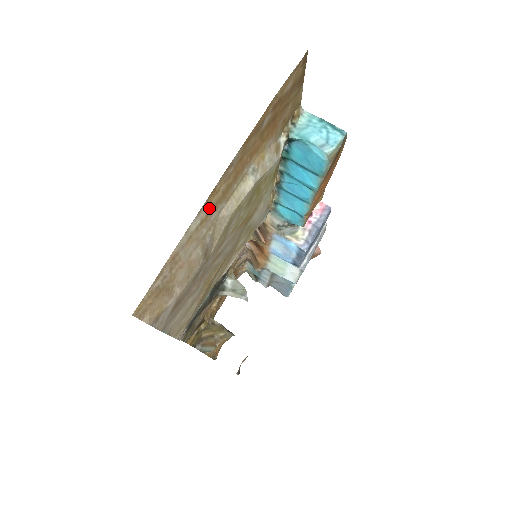
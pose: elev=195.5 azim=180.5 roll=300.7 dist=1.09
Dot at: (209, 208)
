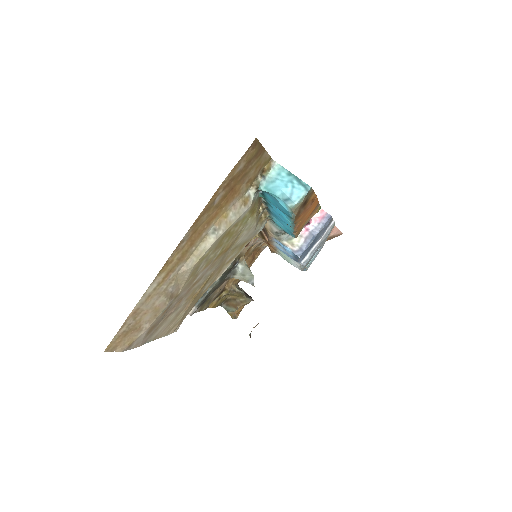
Dot at: (165, 273)
